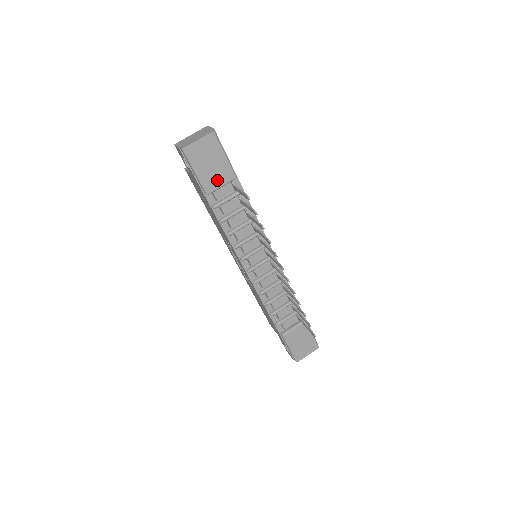
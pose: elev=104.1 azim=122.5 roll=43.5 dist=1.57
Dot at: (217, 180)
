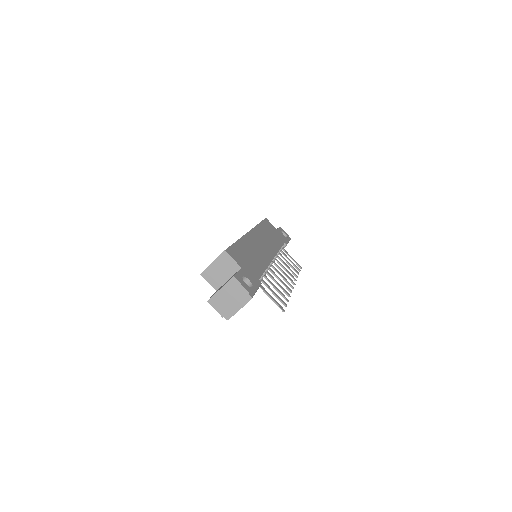
Dot at: occluded
